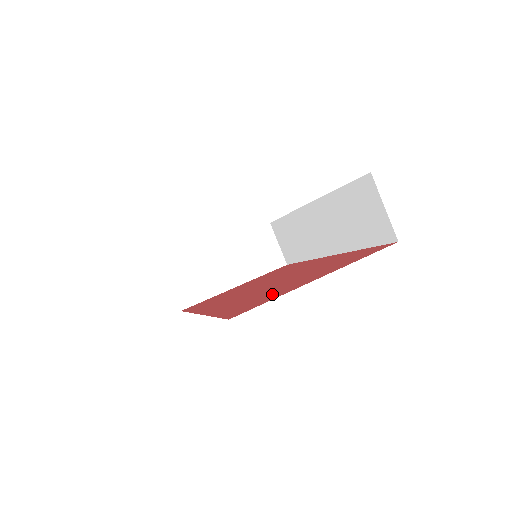
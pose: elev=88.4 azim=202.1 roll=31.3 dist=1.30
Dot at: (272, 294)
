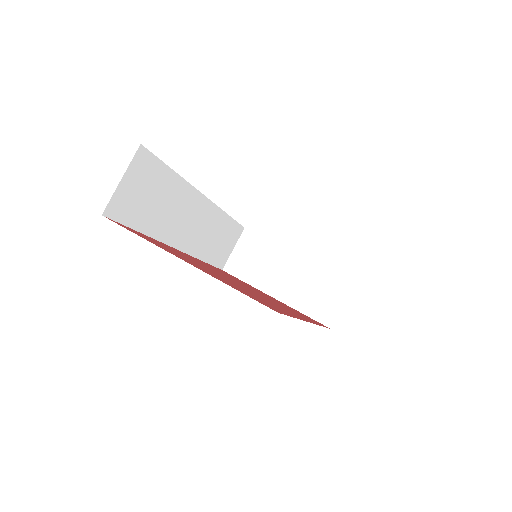
Dot at: occluded
